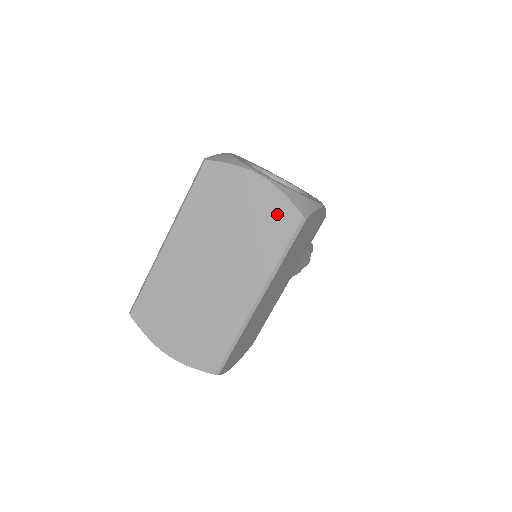
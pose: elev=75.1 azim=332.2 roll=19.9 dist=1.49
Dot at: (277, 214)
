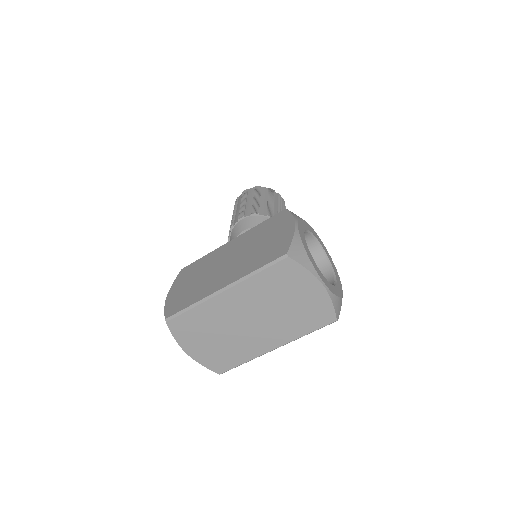
Dot at: (320, 312)
